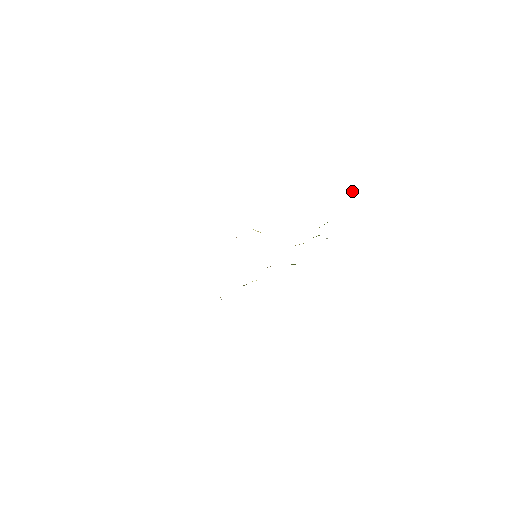
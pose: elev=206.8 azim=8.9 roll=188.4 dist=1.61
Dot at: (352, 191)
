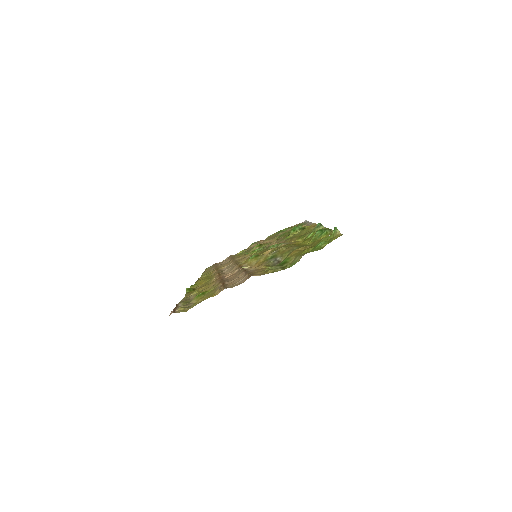
Dot at: (334, 229)
